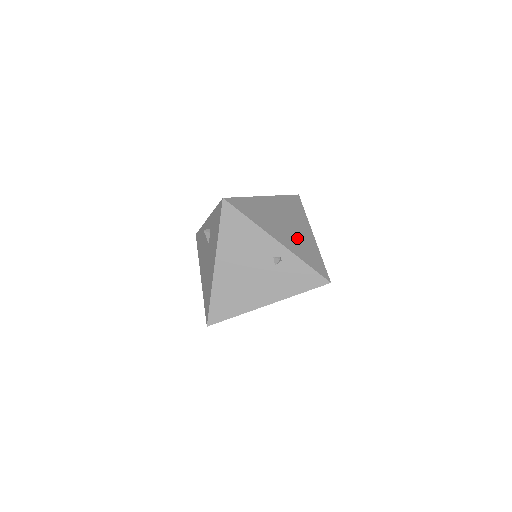
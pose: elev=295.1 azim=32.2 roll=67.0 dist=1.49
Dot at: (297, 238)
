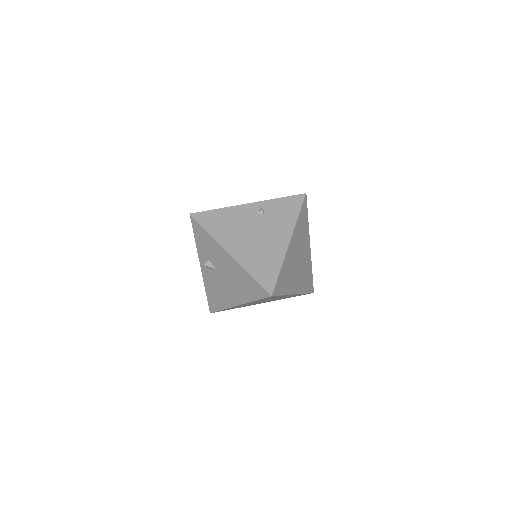
Dot at: occluded
